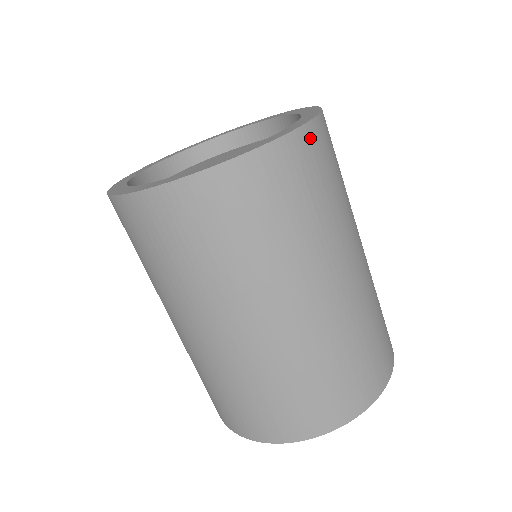
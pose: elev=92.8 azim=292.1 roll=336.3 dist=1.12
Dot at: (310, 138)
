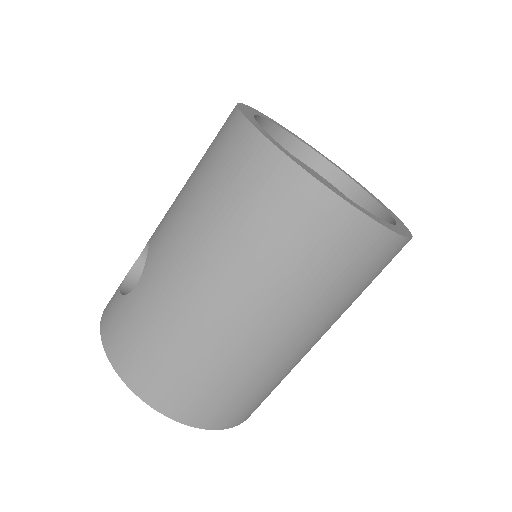
Dot at: (401, 248)
